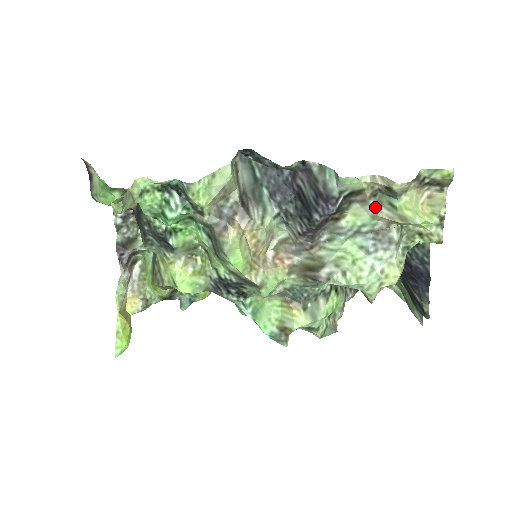
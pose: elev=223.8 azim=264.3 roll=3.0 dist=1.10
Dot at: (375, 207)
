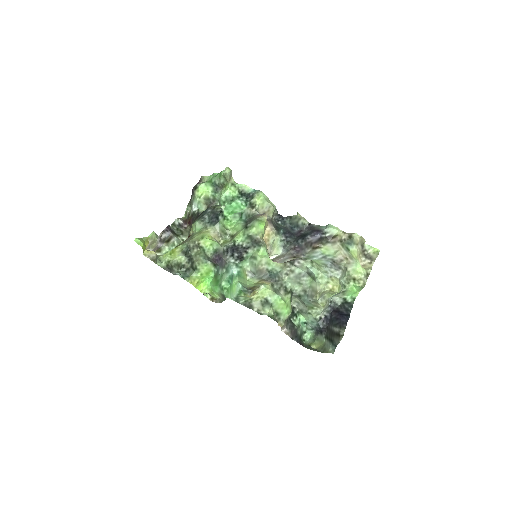
Dot at: (339, 246)
